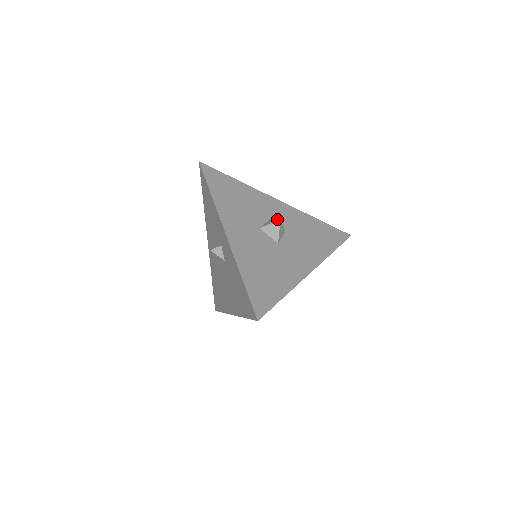
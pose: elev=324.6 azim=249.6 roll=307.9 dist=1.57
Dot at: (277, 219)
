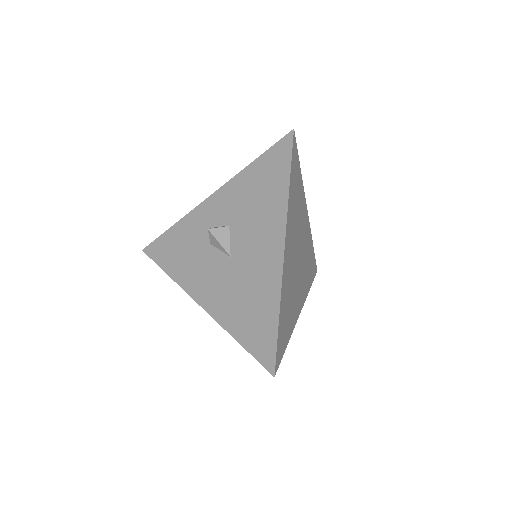
Dot at: occluded
